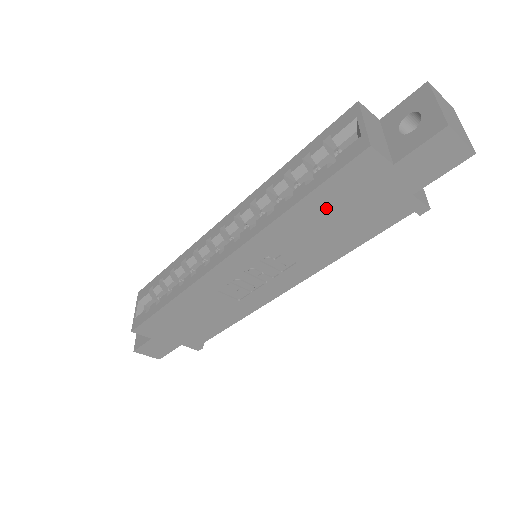
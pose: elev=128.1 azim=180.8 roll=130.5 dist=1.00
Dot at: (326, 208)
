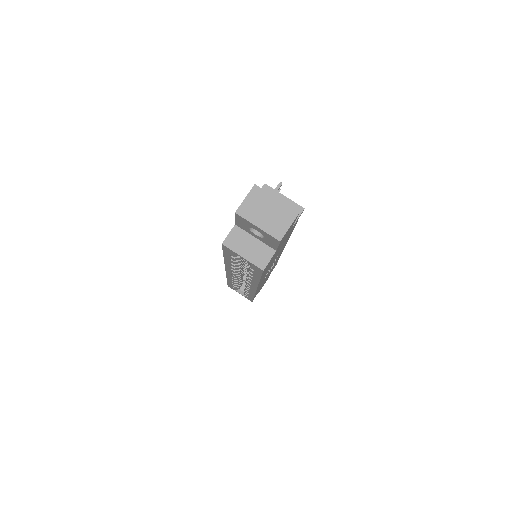
Dot at: occluded
